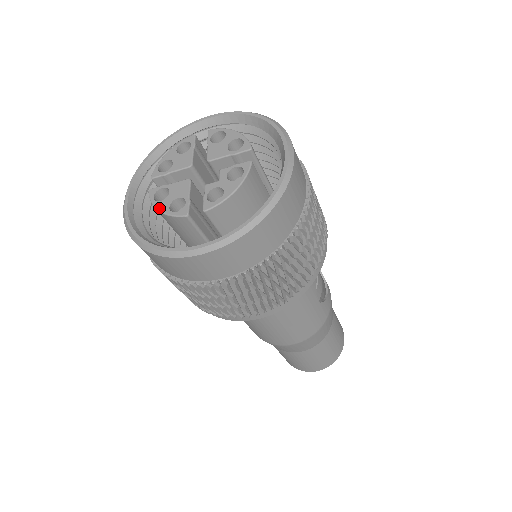
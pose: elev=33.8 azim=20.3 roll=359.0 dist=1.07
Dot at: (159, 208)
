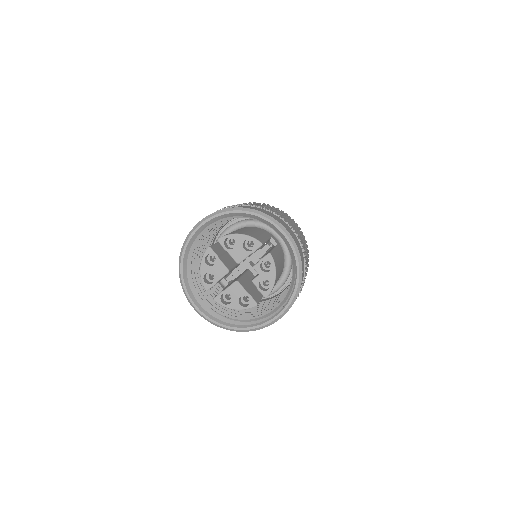
Dot at: (234, 308)
